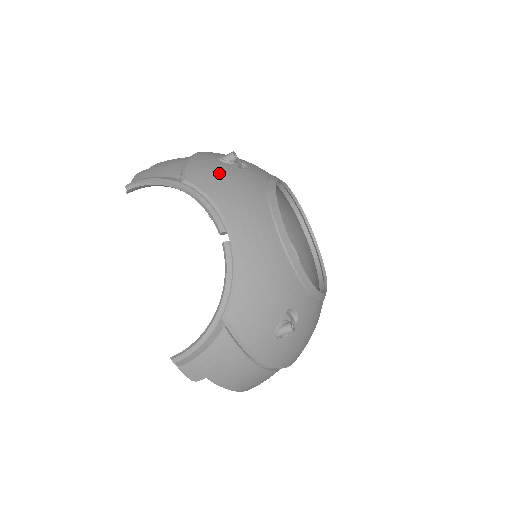
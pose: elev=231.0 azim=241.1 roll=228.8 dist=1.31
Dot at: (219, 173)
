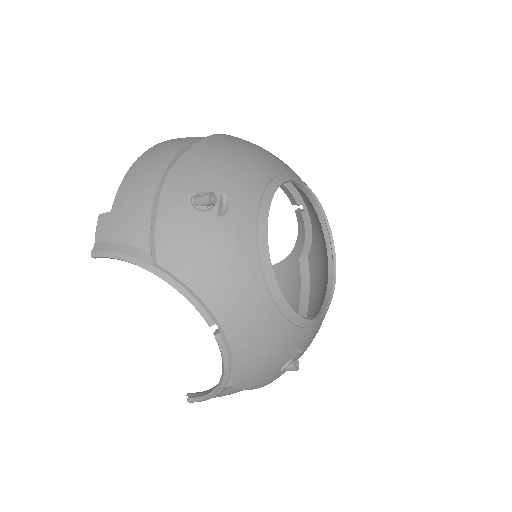
Dot at: (195, 242)
